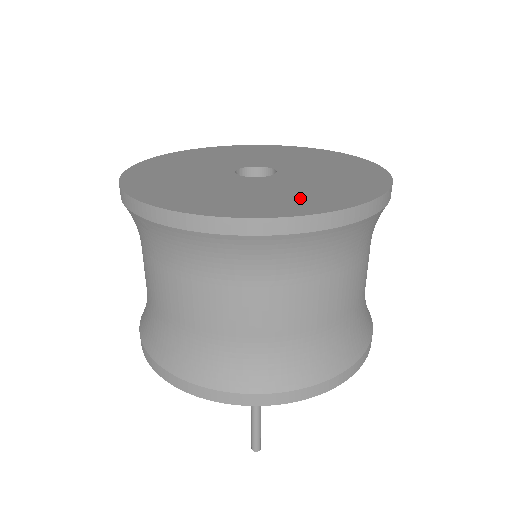
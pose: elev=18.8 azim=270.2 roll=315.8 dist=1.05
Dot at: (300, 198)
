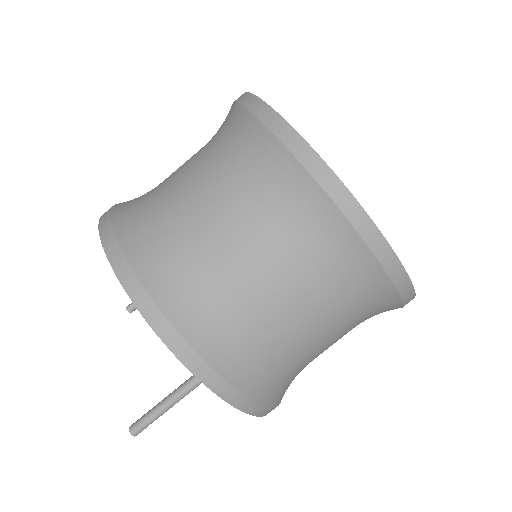
Dot at: occluded
